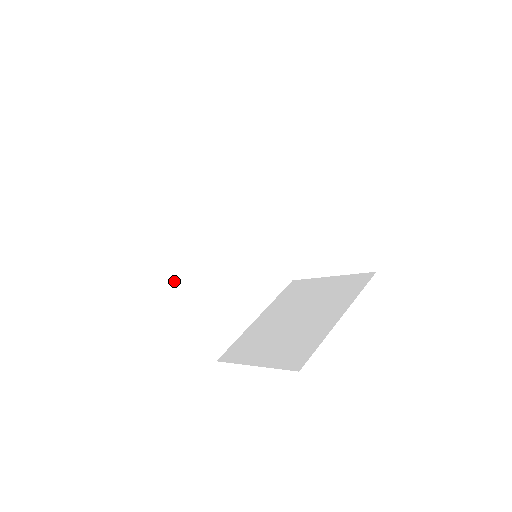
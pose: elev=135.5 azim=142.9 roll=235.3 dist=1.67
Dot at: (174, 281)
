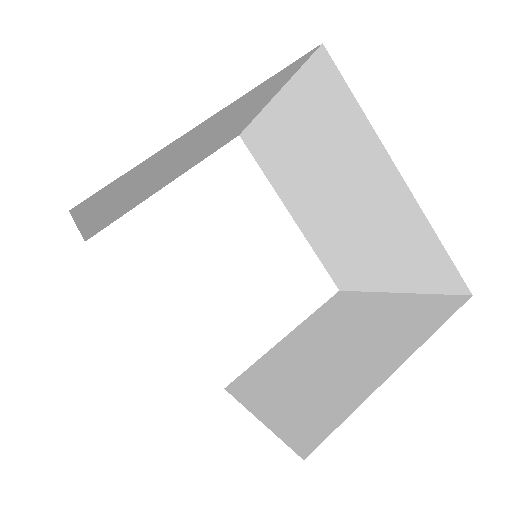
Dot at: occluded
